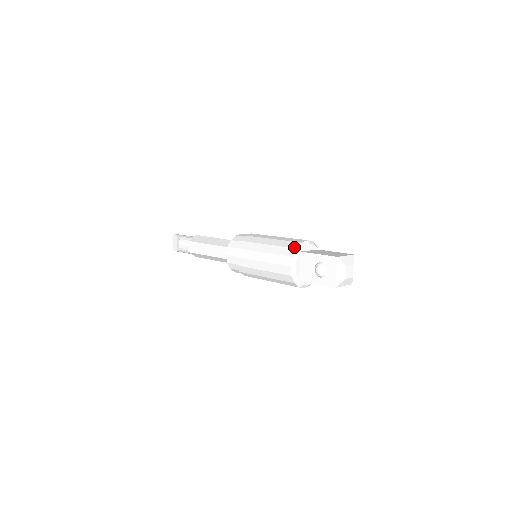
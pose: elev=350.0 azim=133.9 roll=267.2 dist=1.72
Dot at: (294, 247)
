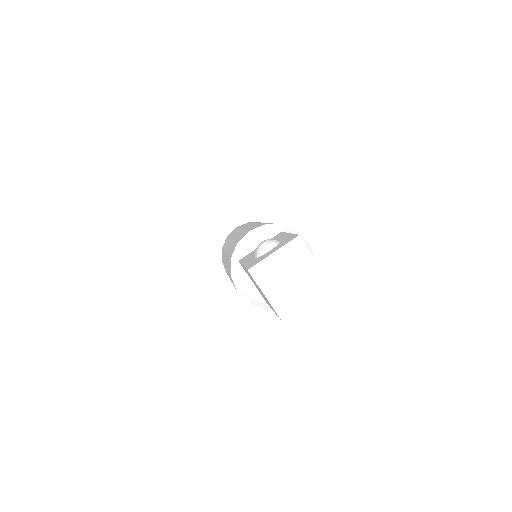
Dot at: occluded
